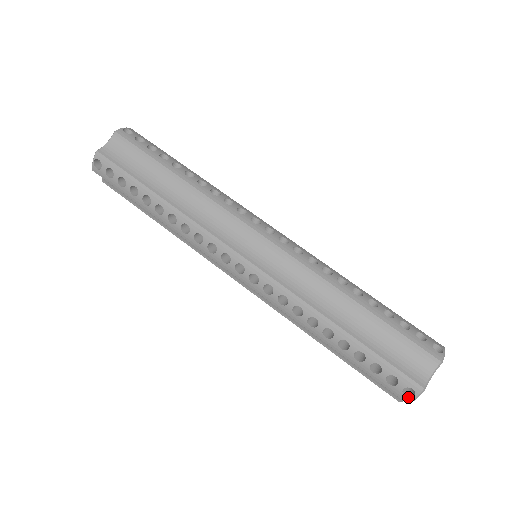
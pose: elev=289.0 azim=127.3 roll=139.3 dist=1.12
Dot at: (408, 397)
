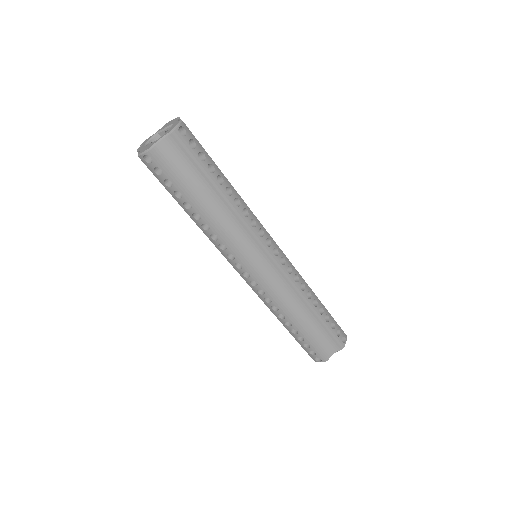
Dot at: (316, 360)
